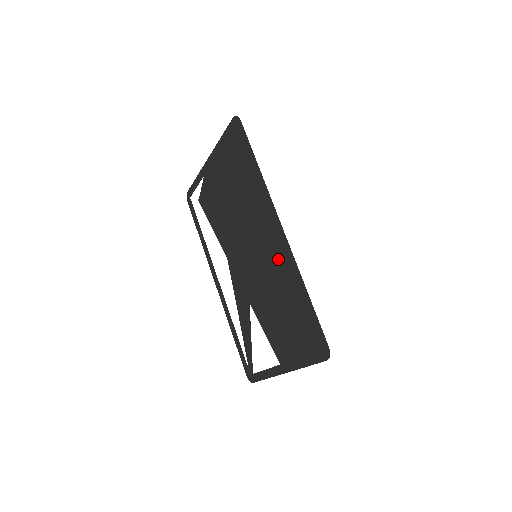
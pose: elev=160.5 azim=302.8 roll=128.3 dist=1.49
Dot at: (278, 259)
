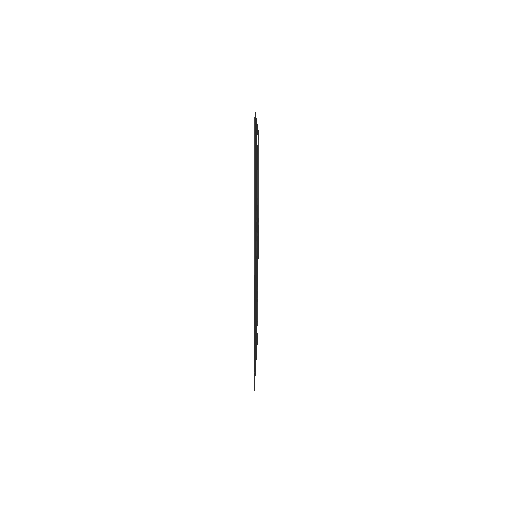
Dot at: occluded
